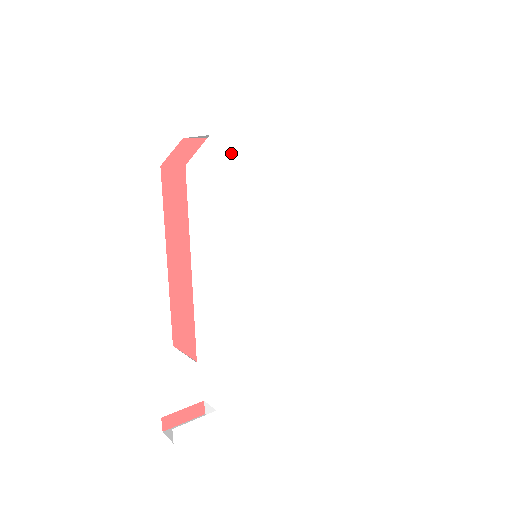
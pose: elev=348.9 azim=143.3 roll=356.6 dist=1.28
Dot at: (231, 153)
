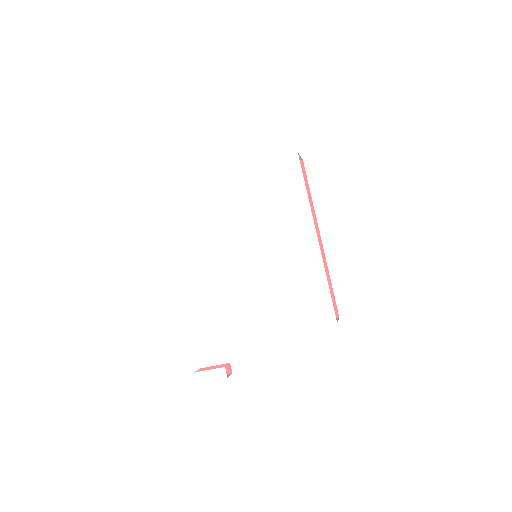
Dot at: (207, 189)
